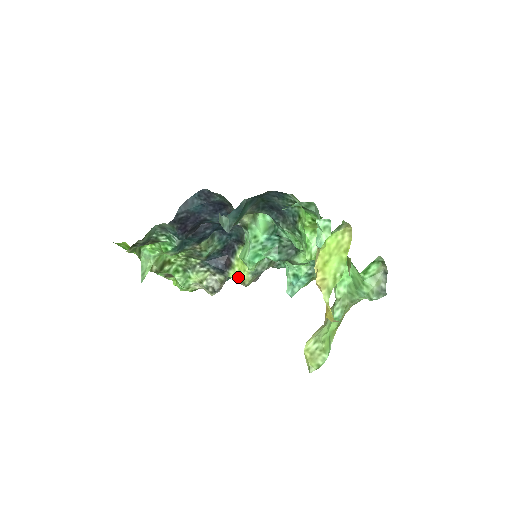
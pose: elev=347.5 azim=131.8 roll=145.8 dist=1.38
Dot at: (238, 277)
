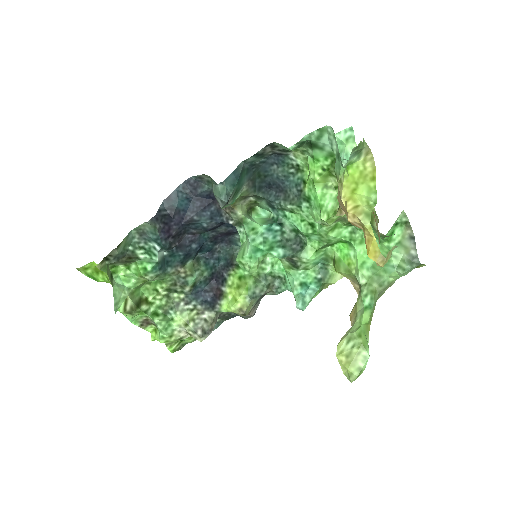
Dot at: (233, 304)
